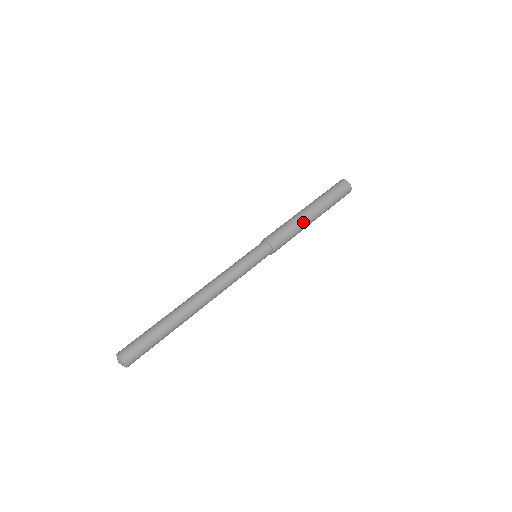
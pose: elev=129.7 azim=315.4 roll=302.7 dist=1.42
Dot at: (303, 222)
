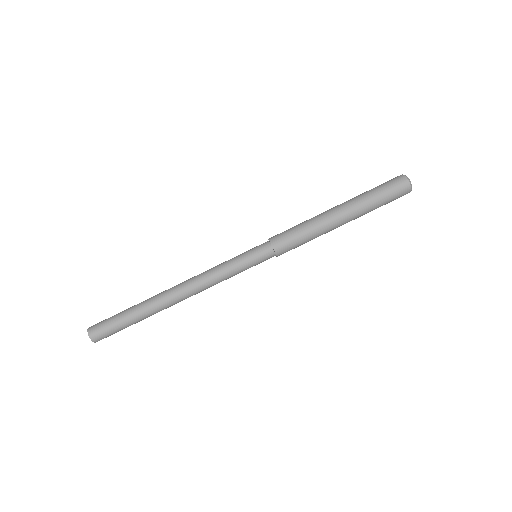
Dot at: (325, 227)
